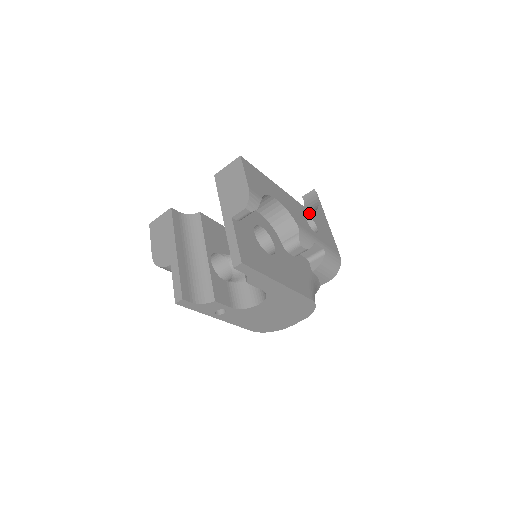
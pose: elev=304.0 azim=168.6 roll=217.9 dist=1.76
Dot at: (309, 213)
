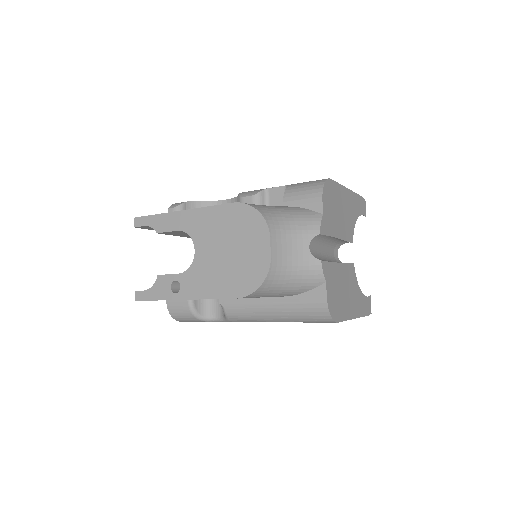
Dot at: occluded
